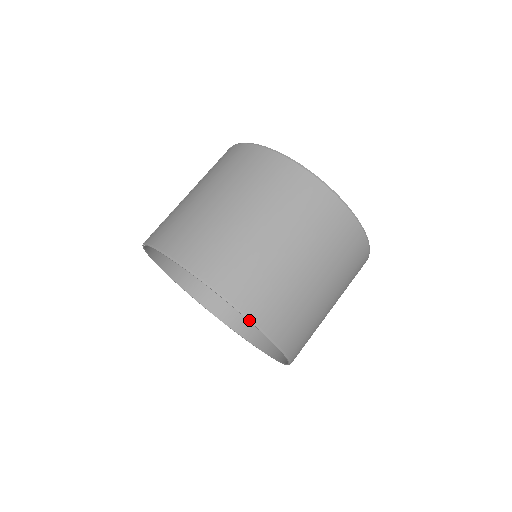
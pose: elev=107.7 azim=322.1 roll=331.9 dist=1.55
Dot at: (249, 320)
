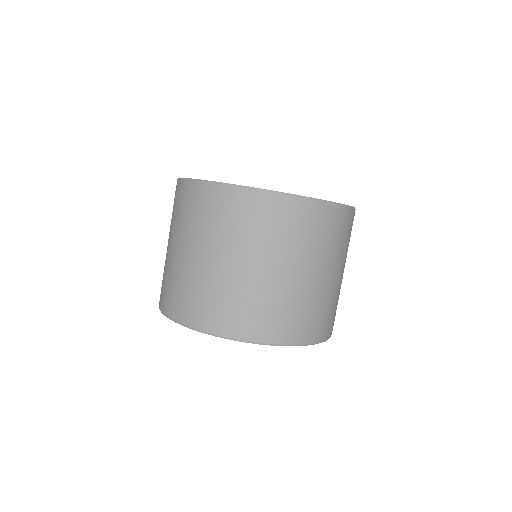
Dot at: (198, 331)
